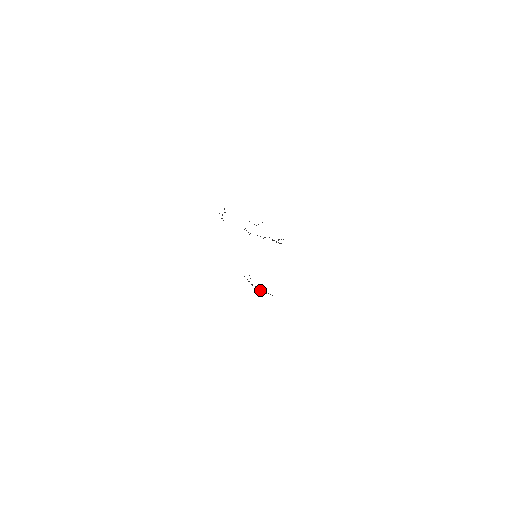
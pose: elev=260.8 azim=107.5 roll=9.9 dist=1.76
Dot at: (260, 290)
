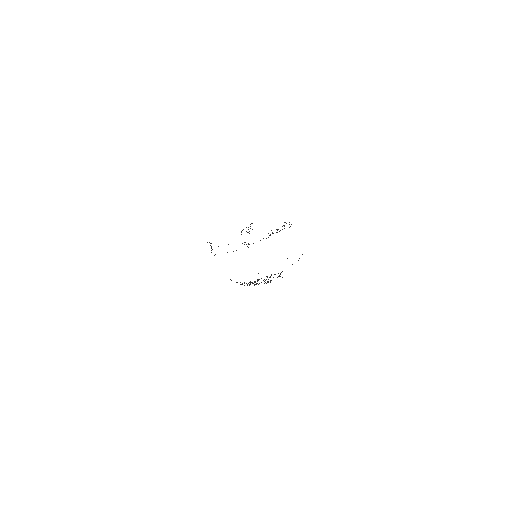
Dot at: (264, 283)
